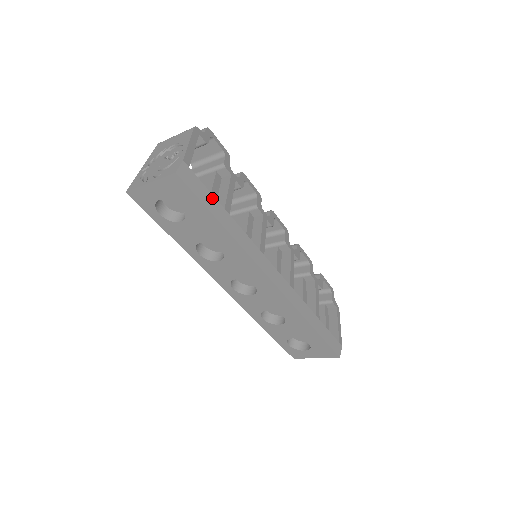
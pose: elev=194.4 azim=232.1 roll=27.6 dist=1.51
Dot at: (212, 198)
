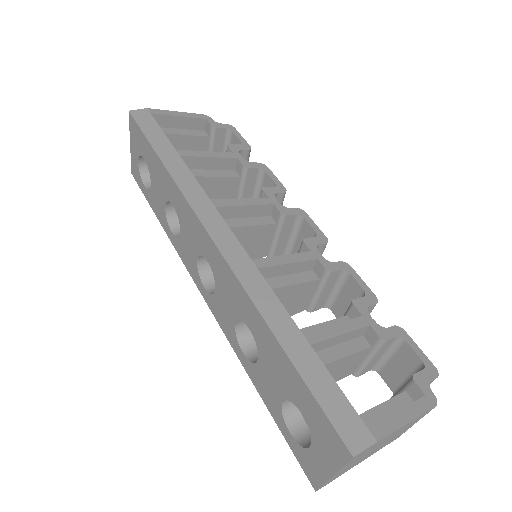
Dot at: (164, 138)
